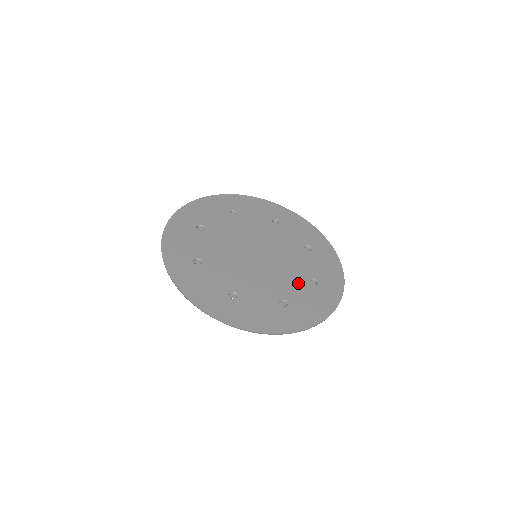
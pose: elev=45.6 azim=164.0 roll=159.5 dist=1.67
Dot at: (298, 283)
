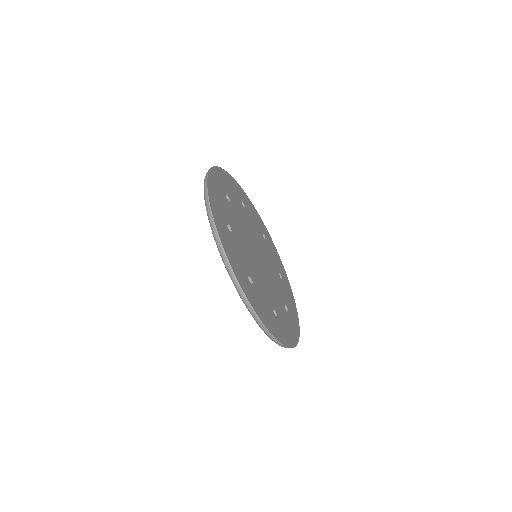
Dot at: (267, 296)
